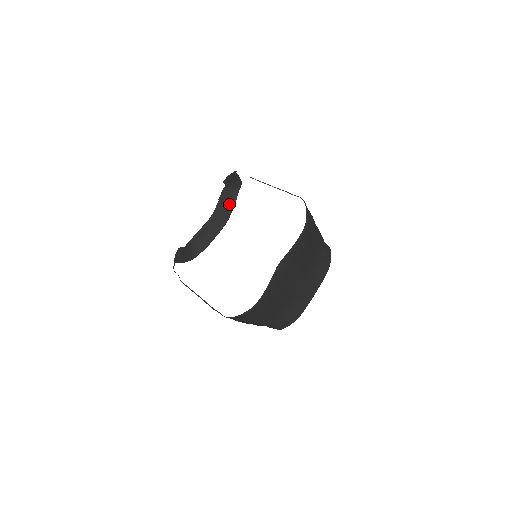
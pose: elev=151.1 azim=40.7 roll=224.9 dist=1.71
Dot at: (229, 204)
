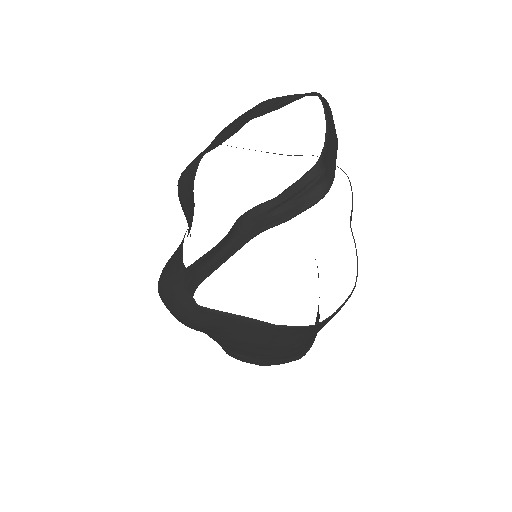
Dot at: (329, 114)
